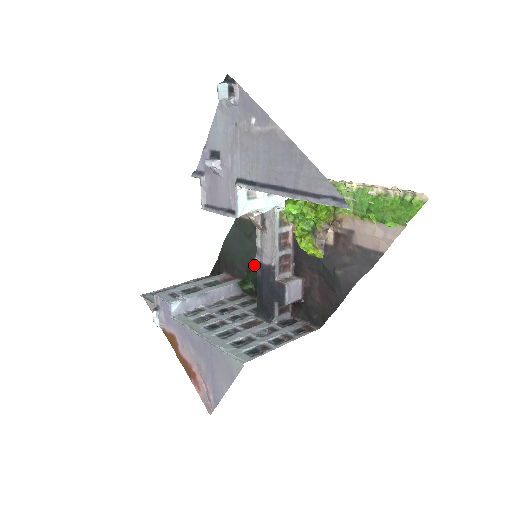
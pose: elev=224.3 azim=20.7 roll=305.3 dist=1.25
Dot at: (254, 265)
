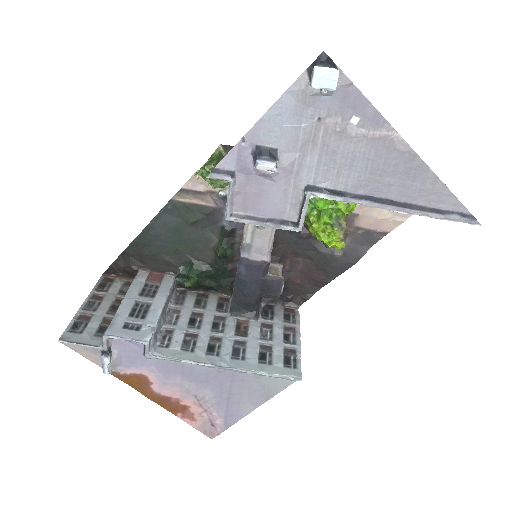
Dot at: (199, 255)
